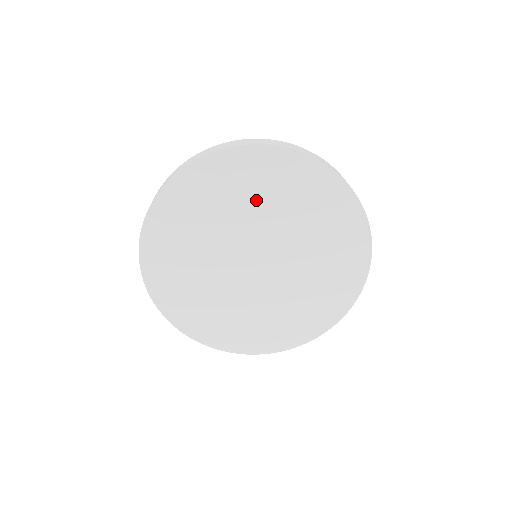
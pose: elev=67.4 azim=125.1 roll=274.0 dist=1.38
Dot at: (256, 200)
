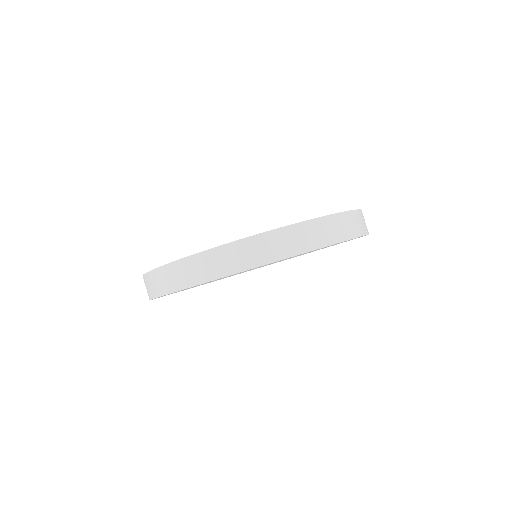
Dot at: occluded
